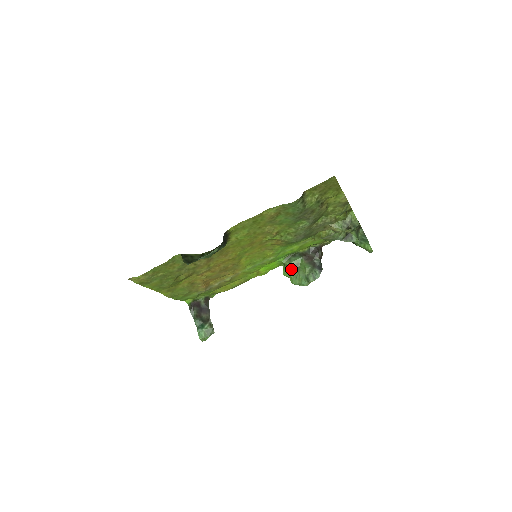
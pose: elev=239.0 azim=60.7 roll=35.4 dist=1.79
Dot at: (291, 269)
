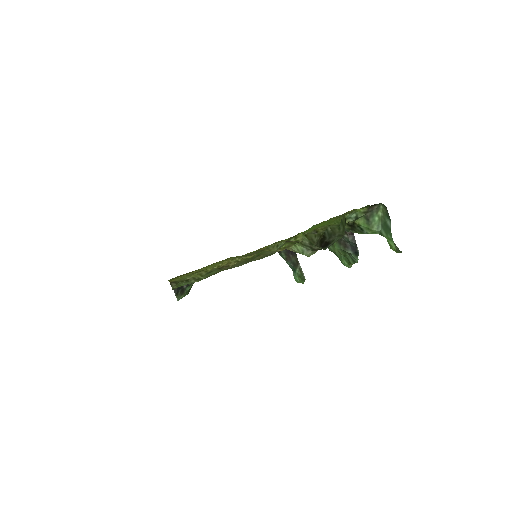
Dot at: occluded
